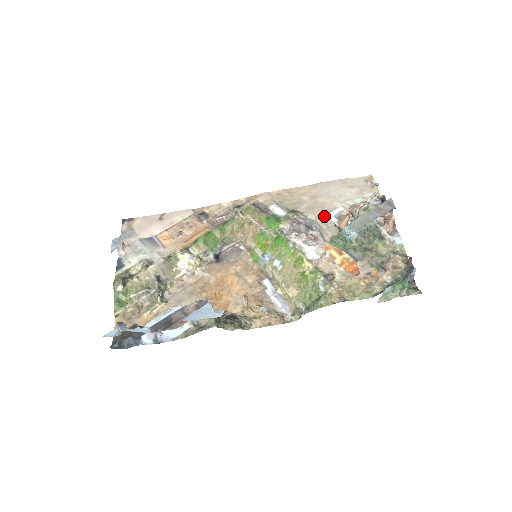
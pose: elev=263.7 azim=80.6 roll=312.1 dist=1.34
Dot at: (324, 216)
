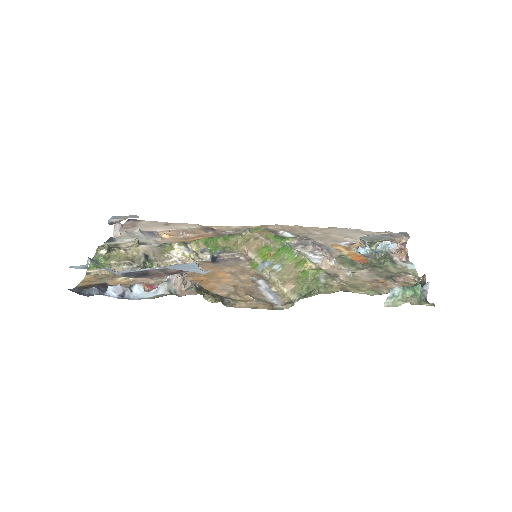
Dot at: (334, 243)
